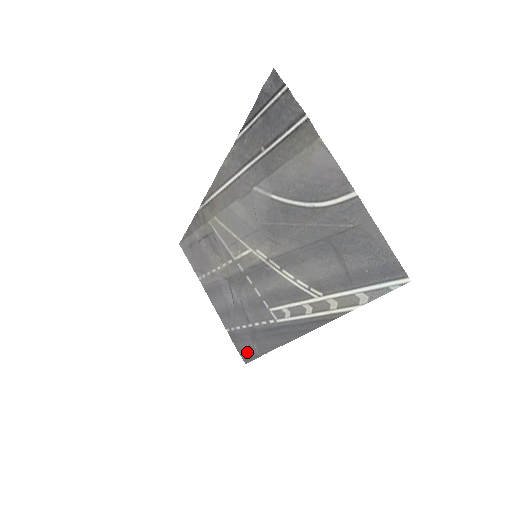
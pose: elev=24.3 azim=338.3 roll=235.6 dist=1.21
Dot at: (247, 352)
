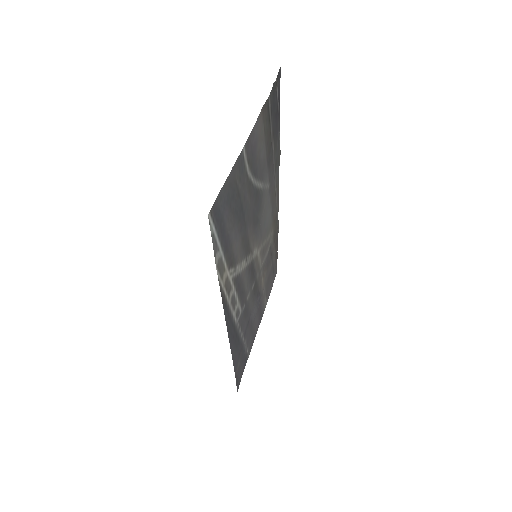
Dot at: (239, 375)
